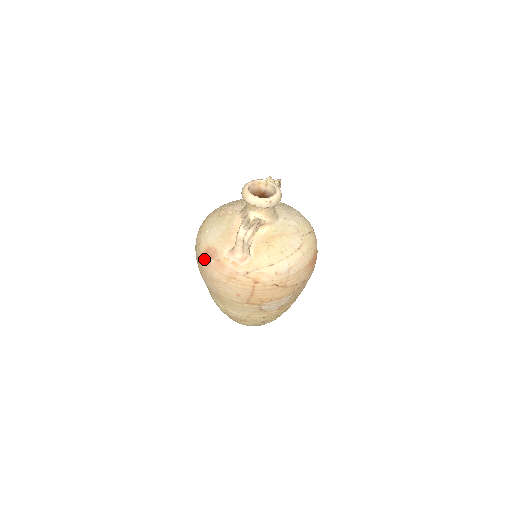
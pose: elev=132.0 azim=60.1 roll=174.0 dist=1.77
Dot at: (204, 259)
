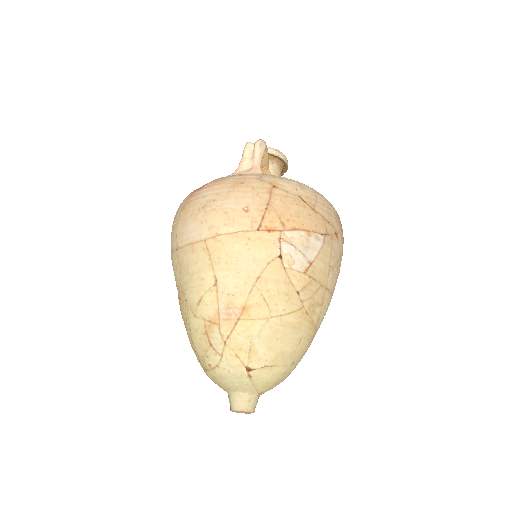
Dot at: (193, 194)
